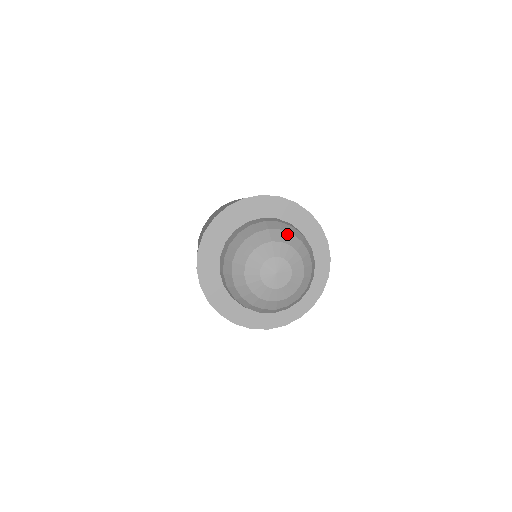
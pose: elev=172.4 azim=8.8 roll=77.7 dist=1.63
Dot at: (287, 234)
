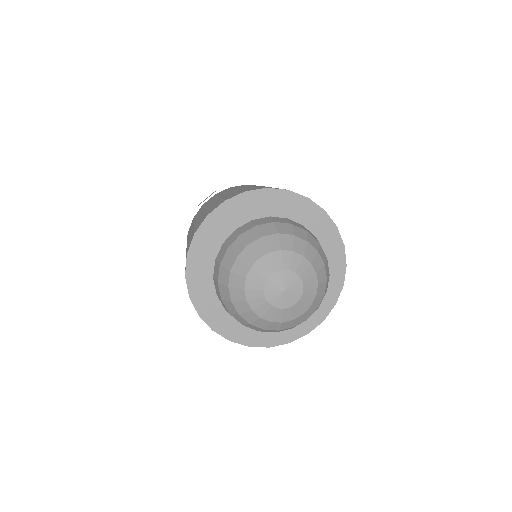
Dot at: (286, 237)
